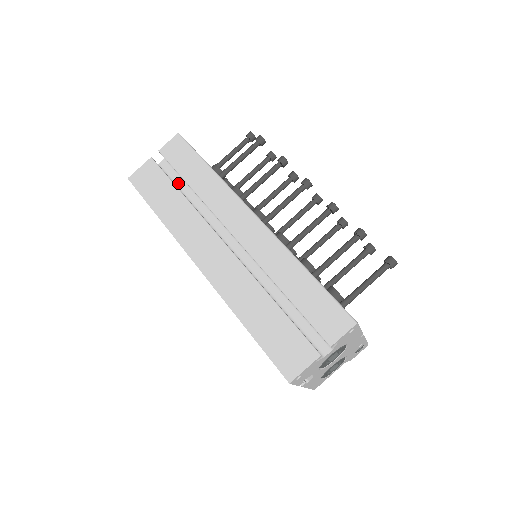
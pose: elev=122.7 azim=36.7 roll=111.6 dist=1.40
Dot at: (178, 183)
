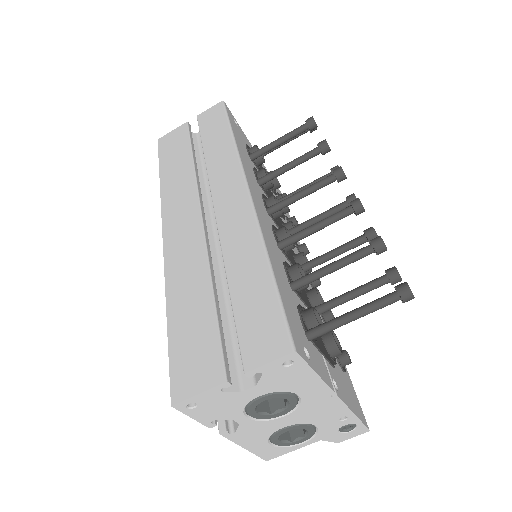
Dot at: (202, 153)
